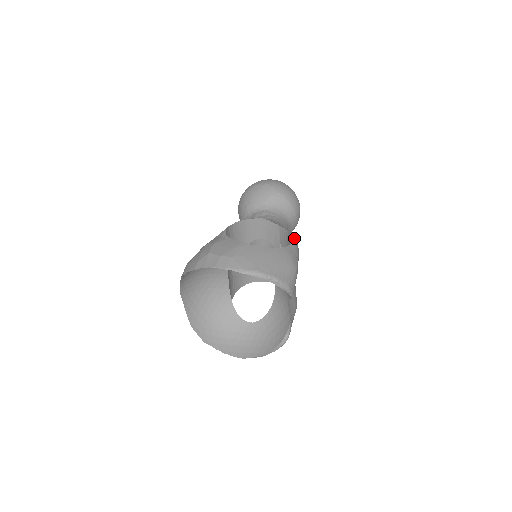
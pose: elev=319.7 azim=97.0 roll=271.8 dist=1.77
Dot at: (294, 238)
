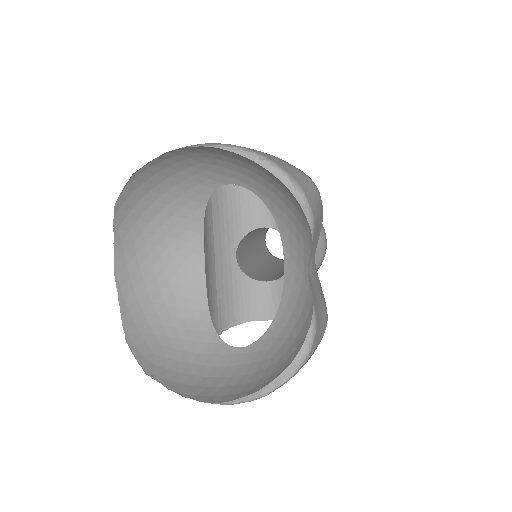
Dot at: occluded
